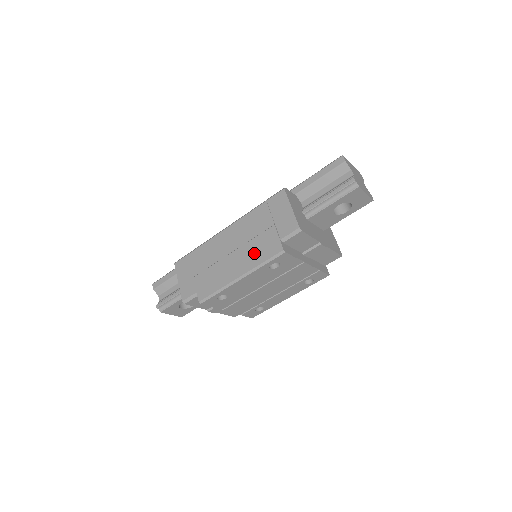
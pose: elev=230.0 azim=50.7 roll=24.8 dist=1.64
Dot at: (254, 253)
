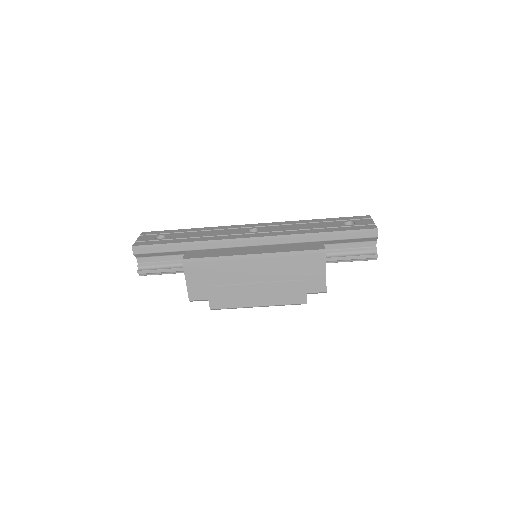
Dot at: (279, 294)
